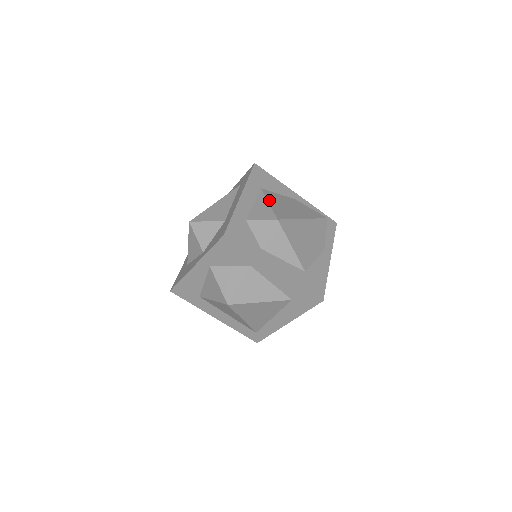
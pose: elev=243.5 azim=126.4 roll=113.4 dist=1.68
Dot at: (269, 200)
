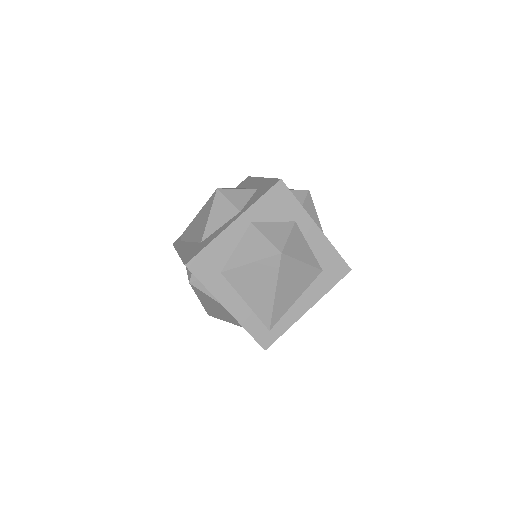
Dot at: occluded
